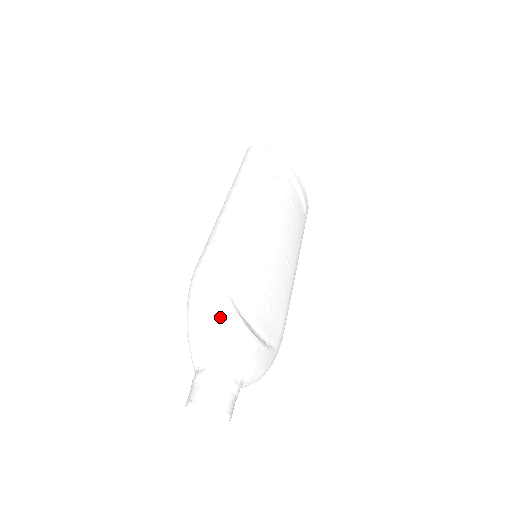
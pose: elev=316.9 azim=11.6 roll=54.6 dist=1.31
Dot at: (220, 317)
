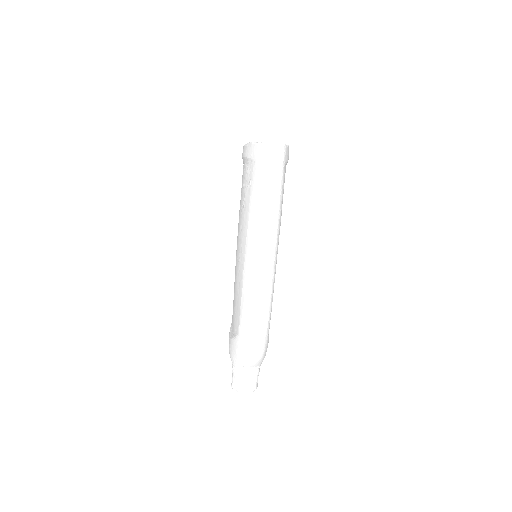
Dot at: (265, 352)
